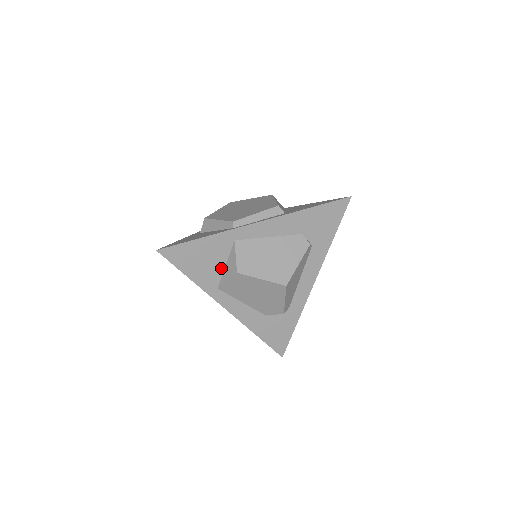
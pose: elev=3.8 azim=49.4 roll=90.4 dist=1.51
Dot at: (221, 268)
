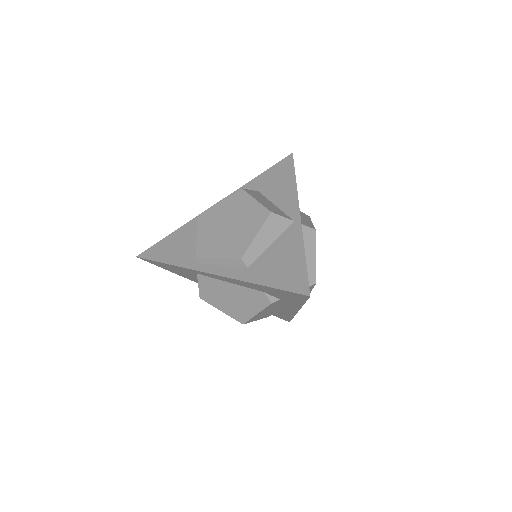
Dot at: occluded
